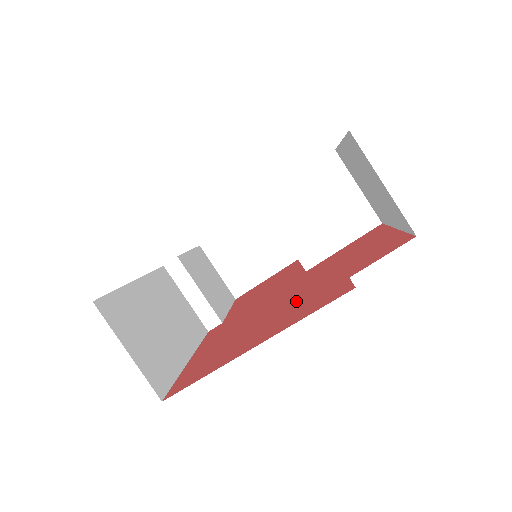
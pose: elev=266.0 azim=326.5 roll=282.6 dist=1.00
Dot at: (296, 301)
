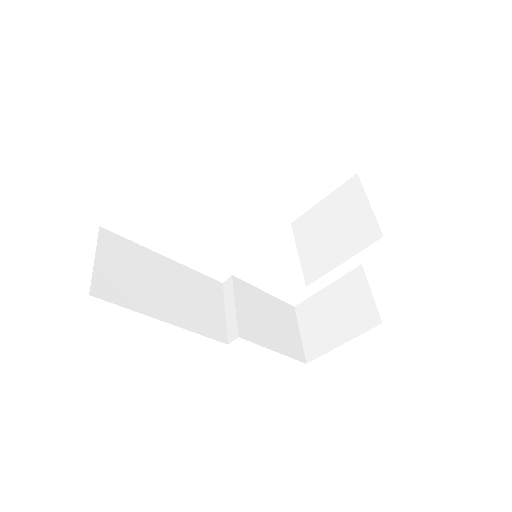
Dot at: occluded
